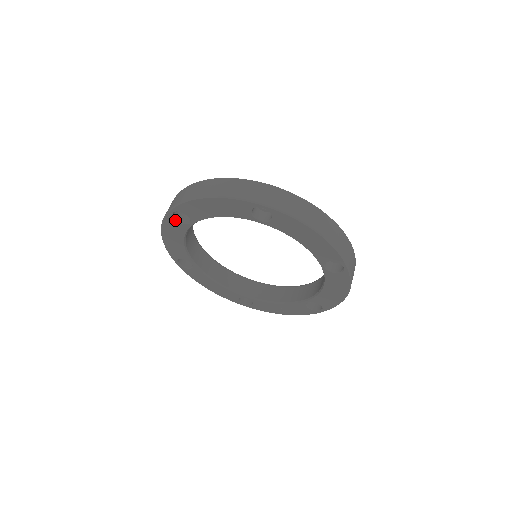
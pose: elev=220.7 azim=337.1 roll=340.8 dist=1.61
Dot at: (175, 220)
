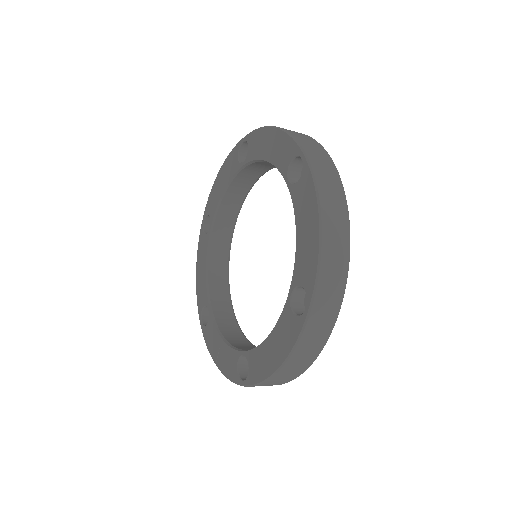
Dot at: (238, 154)
